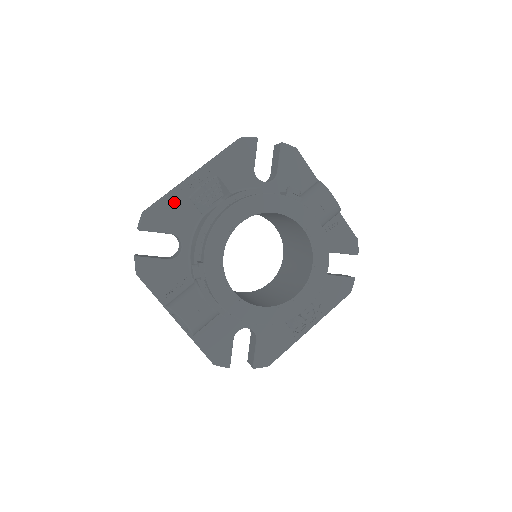
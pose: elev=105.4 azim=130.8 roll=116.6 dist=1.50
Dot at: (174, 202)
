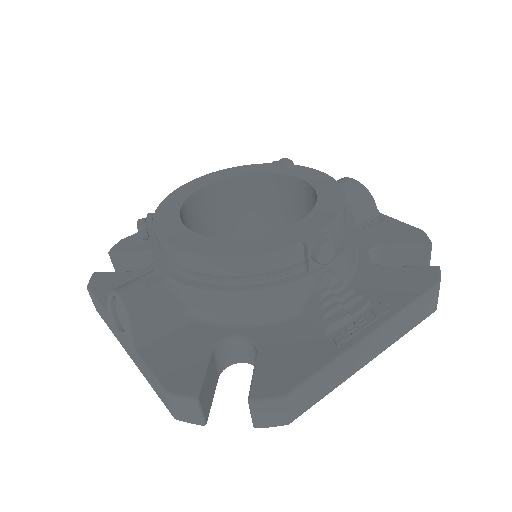
Dot at: occluded
